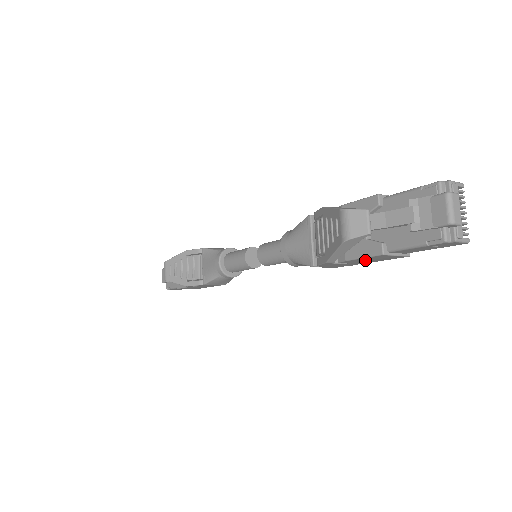
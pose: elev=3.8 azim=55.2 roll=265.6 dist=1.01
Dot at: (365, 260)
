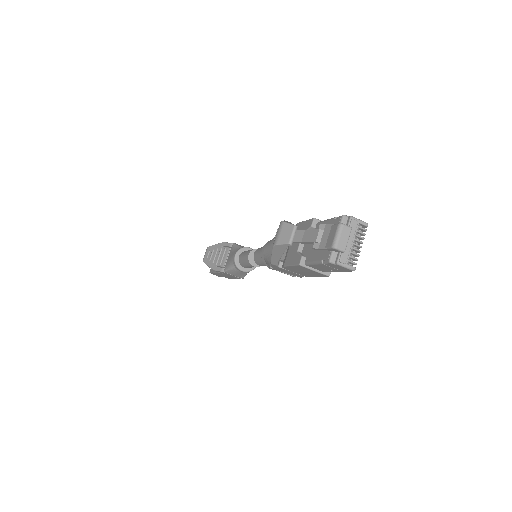
Dot at: (298, 270)
